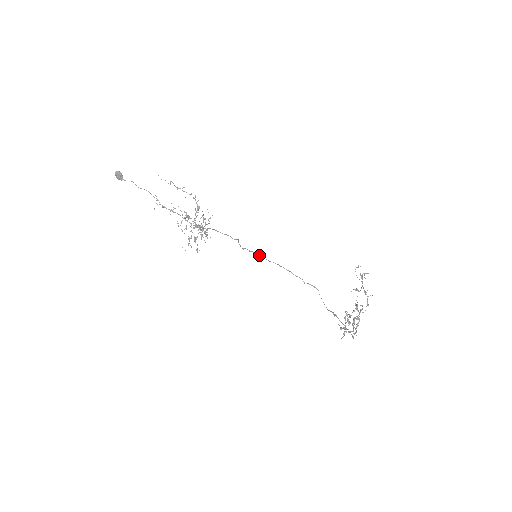
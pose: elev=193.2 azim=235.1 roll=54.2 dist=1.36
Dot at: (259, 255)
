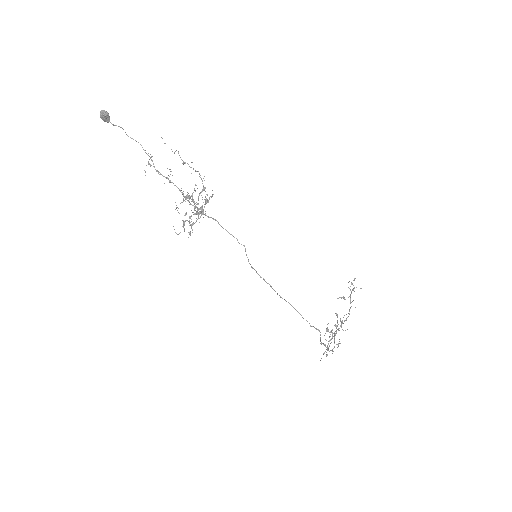
Dot at: (270, 286)
